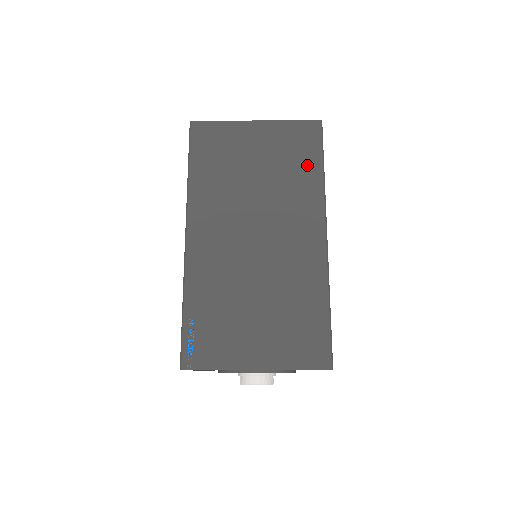
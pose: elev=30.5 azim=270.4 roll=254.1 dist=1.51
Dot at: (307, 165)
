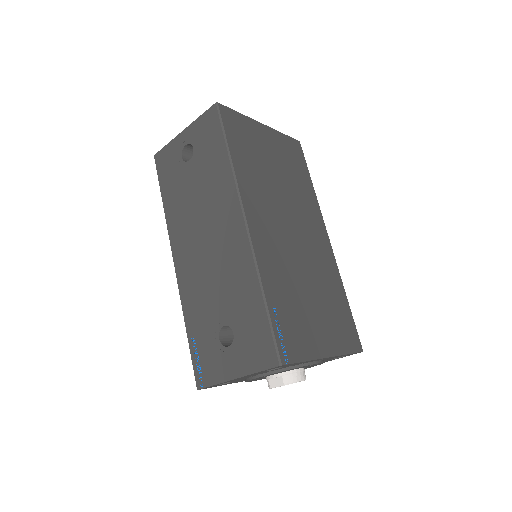
Dot at: (303, 176)
